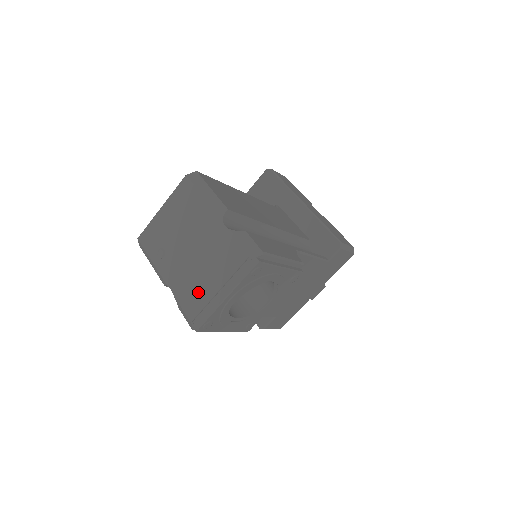
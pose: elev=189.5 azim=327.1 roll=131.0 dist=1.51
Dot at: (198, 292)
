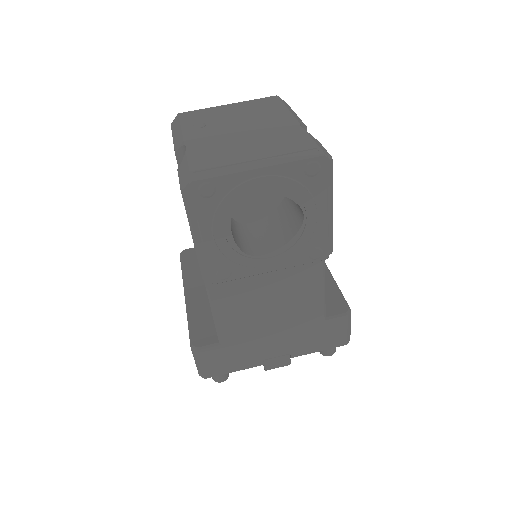
Dot at: (223, 155)
